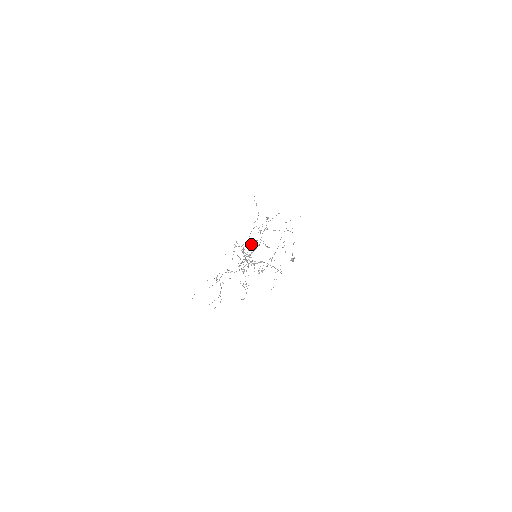
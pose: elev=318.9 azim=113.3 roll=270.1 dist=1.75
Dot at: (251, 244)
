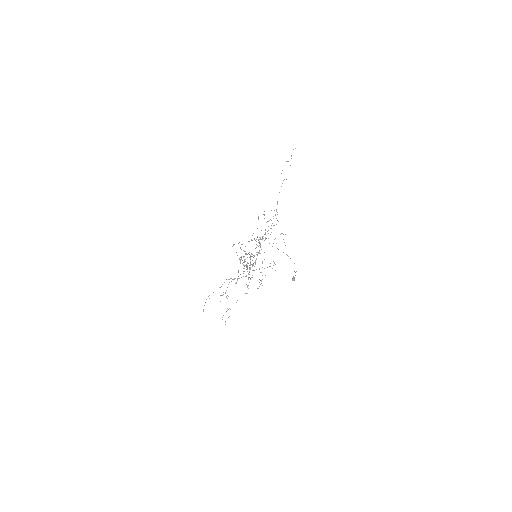
Dot at: occluded
